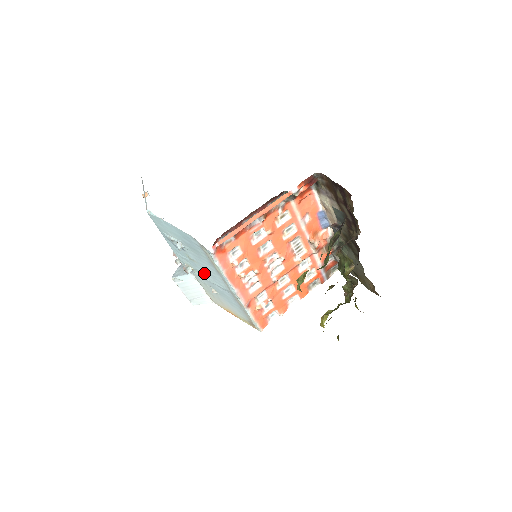
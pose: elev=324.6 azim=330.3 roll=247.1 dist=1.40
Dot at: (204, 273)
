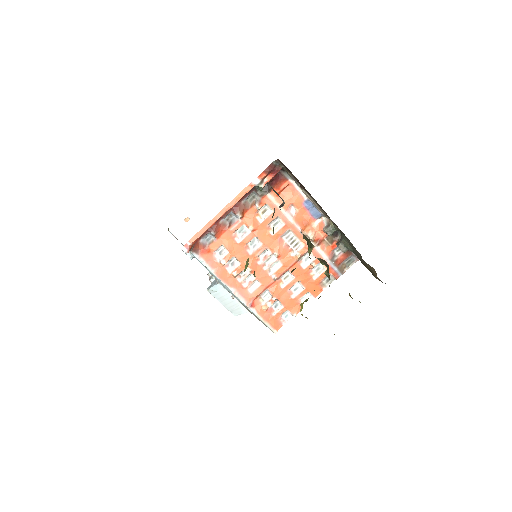
Dot at: (217, 279)
